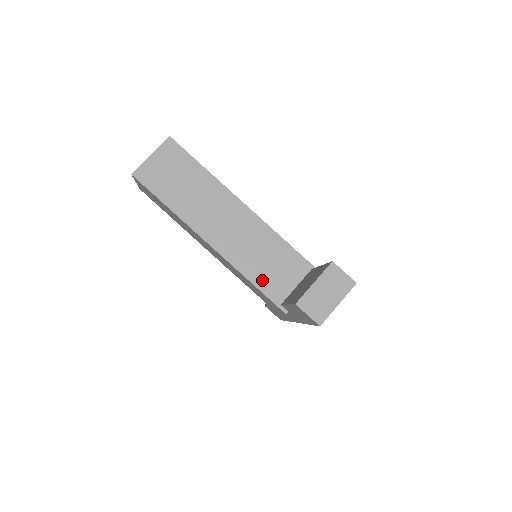
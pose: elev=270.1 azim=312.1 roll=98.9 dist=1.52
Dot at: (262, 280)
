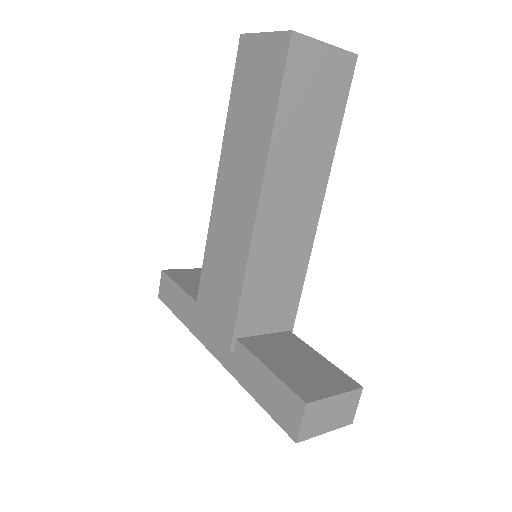
Dot at: (251, 298)
